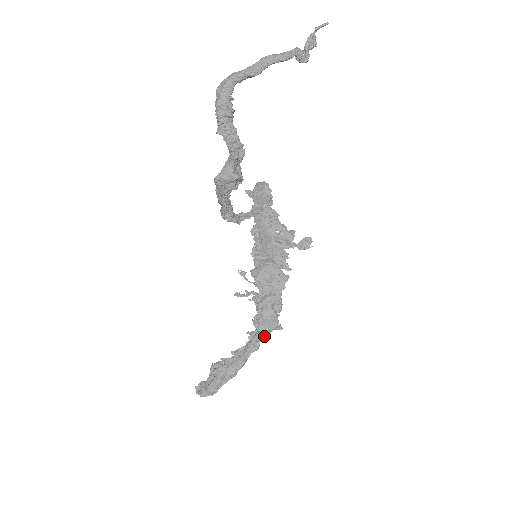
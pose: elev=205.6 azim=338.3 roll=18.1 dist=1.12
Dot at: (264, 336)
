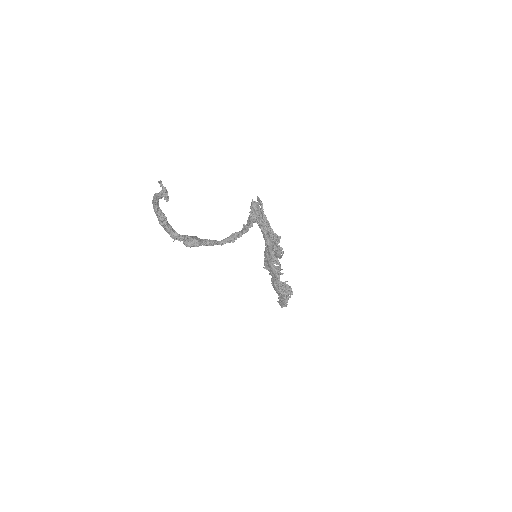
Dot at: (283, 296)
